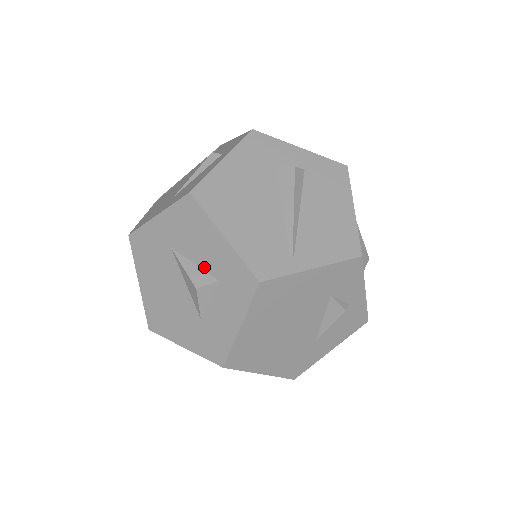
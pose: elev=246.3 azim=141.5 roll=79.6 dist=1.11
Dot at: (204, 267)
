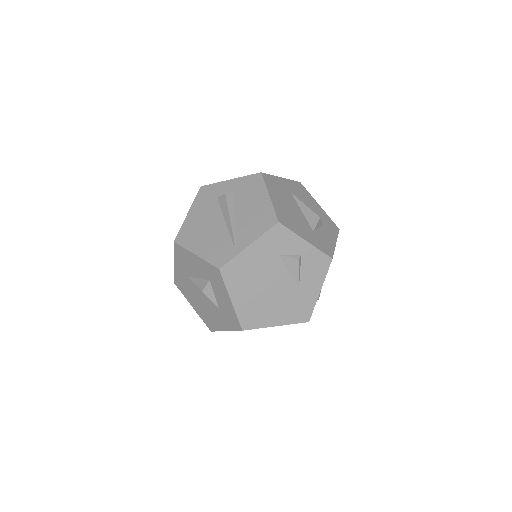
Dot at: (201, 277)
